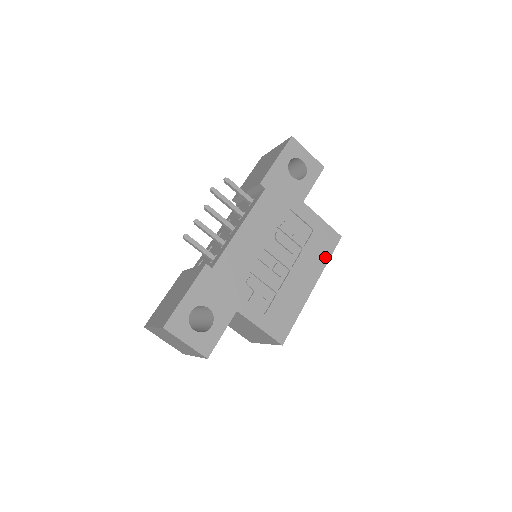
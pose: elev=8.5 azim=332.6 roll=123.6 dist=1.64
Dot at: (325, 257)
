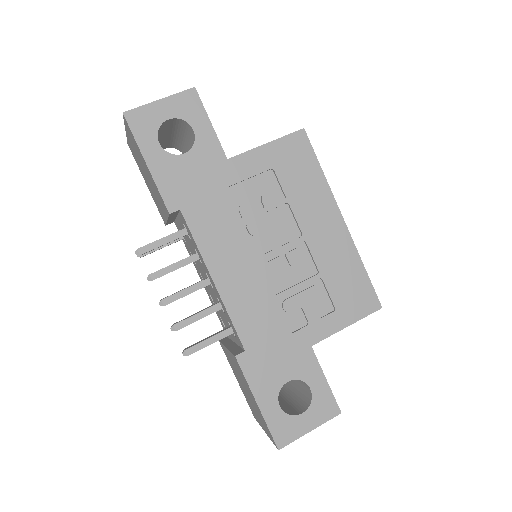
Dot at: (316, 175)
